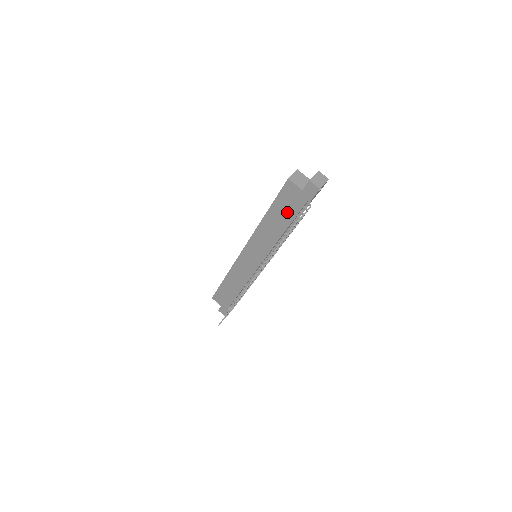
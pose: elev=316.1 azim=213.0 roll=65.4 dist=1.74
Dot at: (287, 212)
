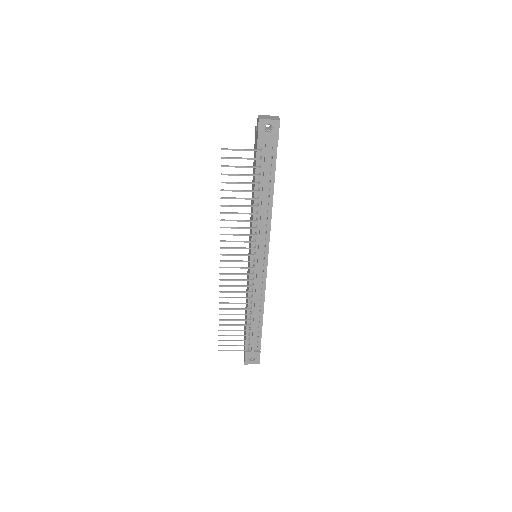
Dot at: occluded
